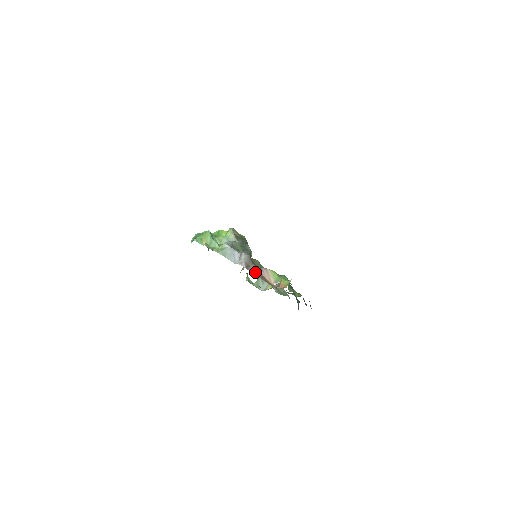
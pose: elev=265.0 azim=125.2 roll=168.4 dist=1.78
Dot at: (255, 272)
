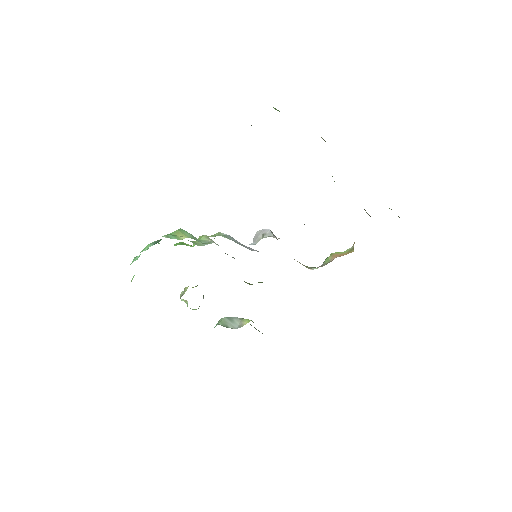
Dot at: occluded
